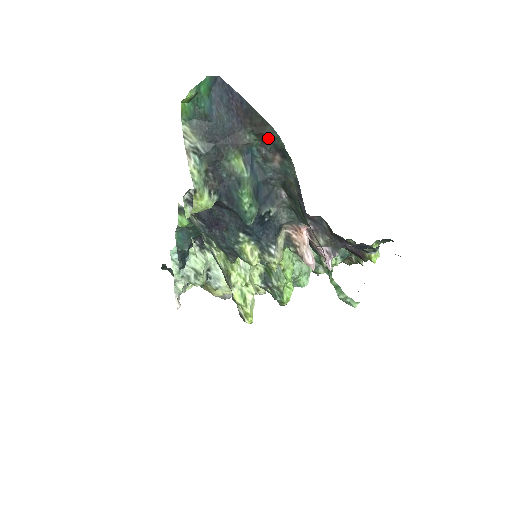
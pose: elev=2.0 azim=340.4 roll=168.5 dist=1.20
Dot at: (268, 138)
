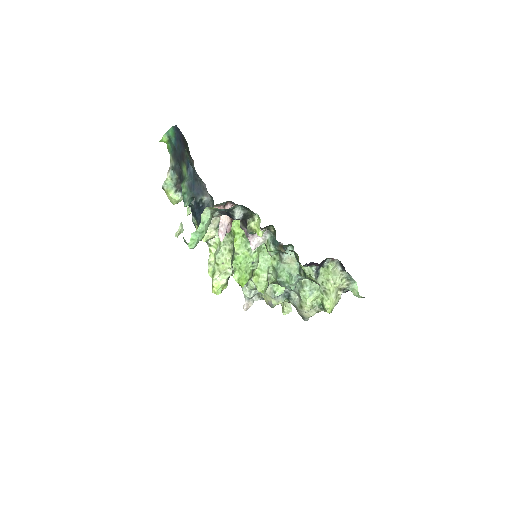
Dot at: (188, 150)
